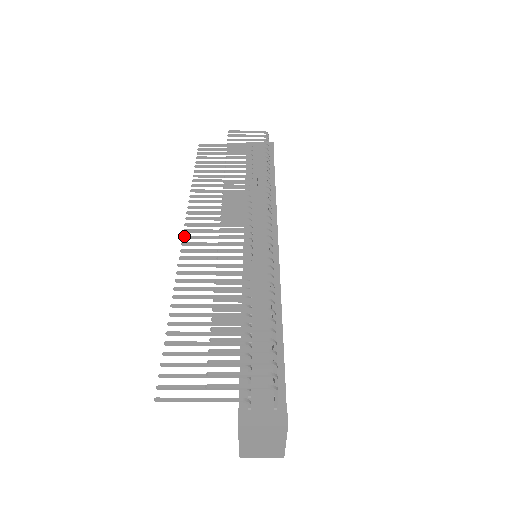
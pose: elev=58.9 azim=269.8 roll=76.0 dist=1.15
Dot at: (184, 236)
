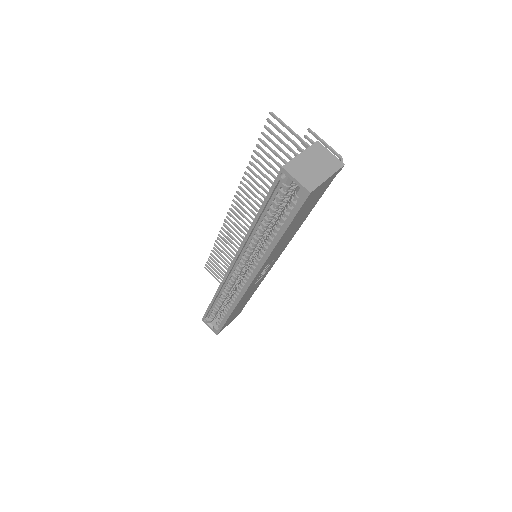
Dot at: (231, 209)
